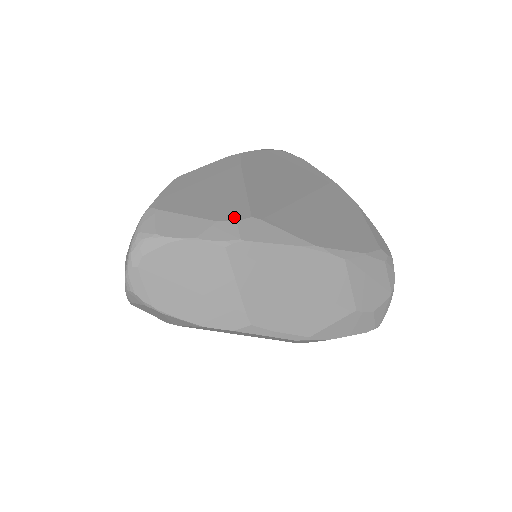
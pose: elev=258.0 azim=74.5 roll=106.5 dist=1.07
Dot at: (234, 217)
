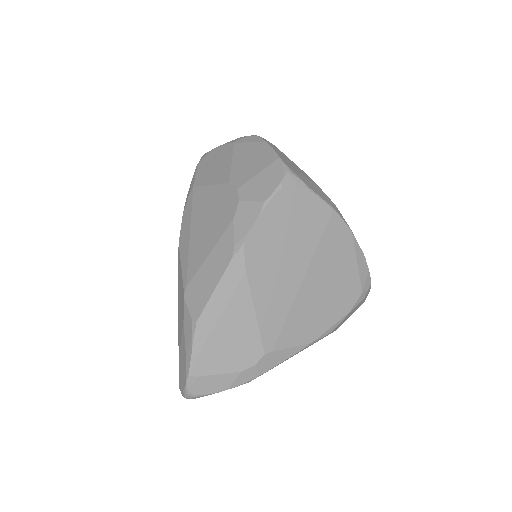
Dot at: (252, 361)
